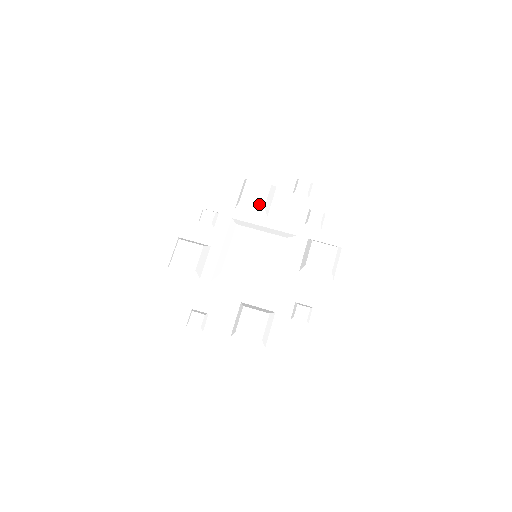
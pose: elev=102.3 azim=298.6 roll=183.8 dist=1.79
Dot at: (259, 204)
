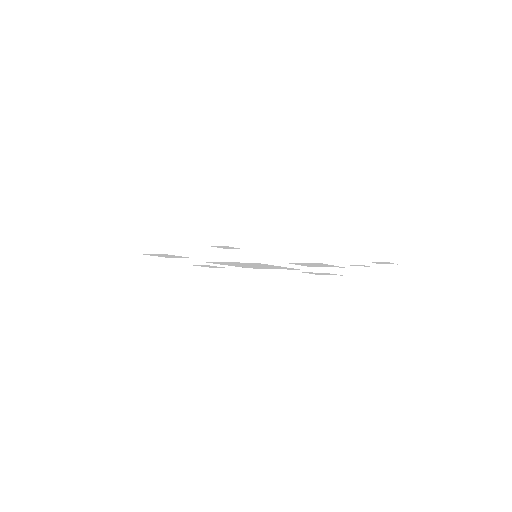
Dot at: occluded
